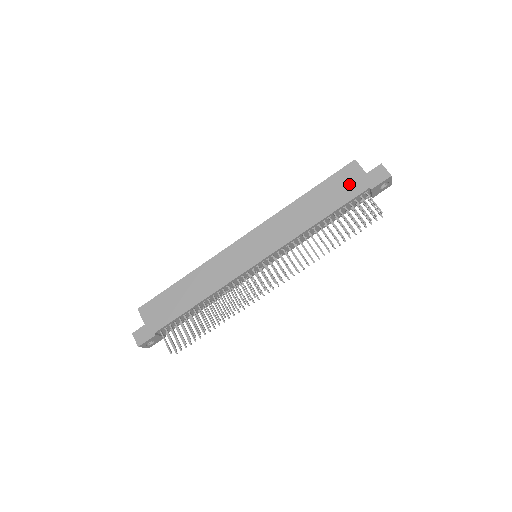
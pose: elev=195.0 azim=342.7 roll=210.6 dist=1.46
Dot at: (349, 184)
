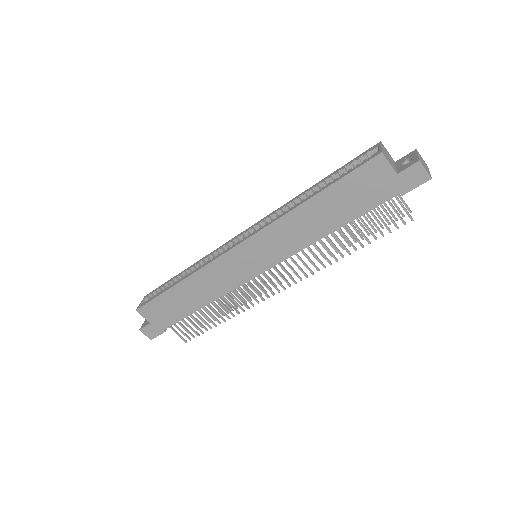
Dot at: (372, 188)
